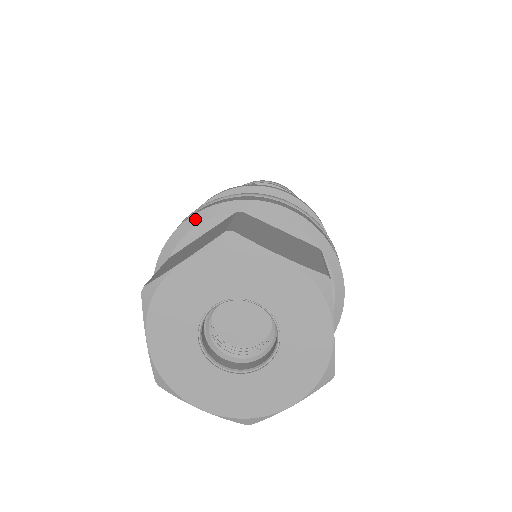
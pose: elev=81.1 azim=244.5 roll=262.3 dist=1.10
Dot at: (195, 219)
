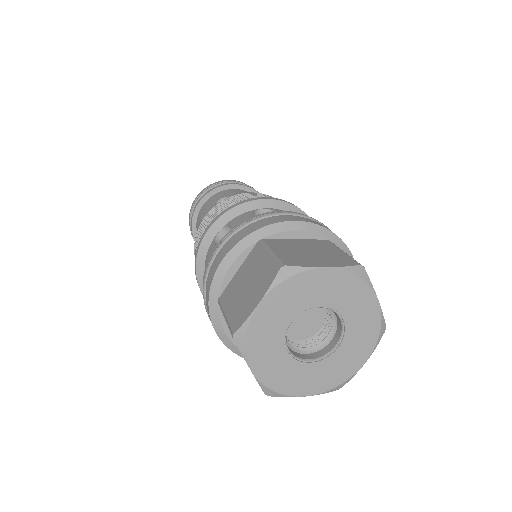
Dot at: (299, 225)
